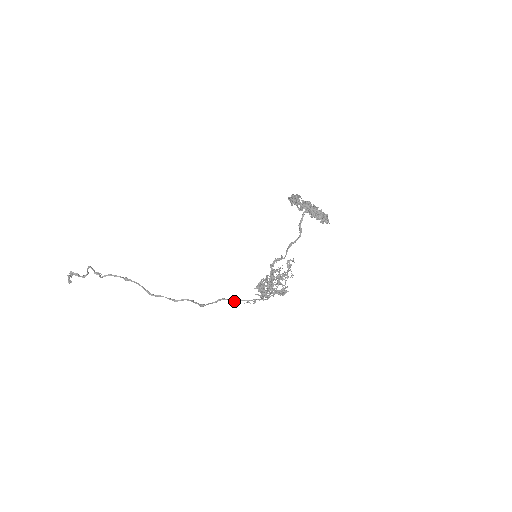
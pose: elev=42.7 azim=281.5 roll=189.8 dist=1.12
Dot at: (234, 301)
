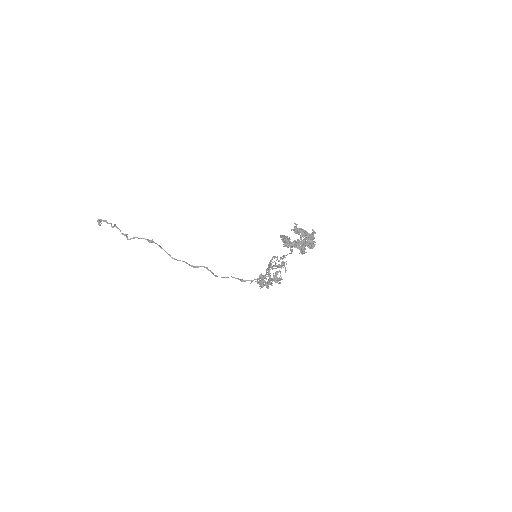
Dot at: (241, 281)
